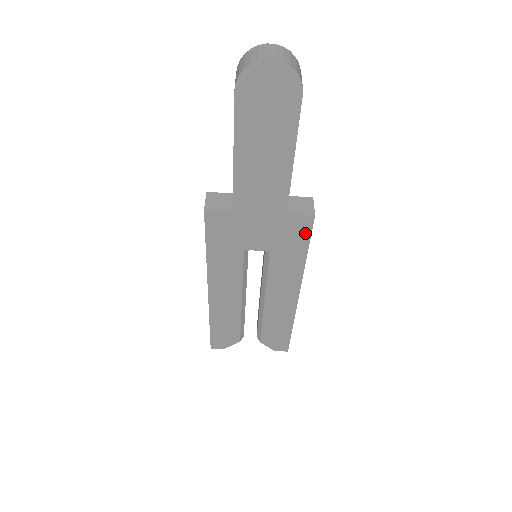
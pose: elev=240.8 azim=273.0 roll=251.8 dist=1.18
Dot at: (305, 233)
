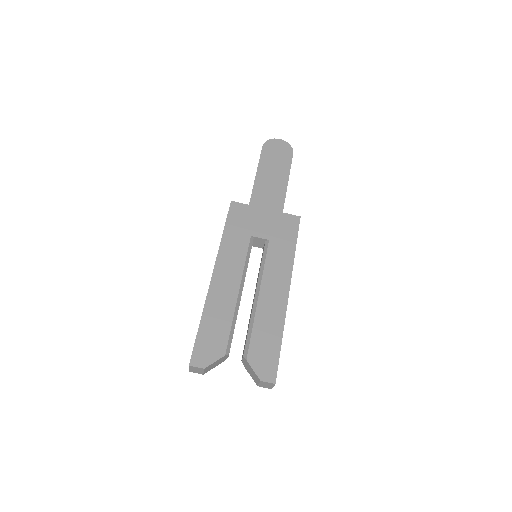
Dot at: (294, 229)
